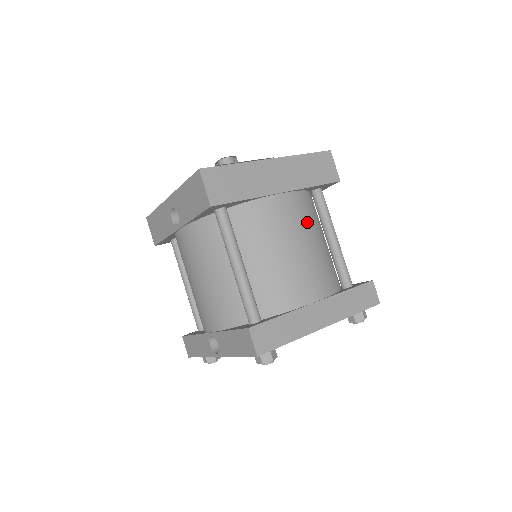
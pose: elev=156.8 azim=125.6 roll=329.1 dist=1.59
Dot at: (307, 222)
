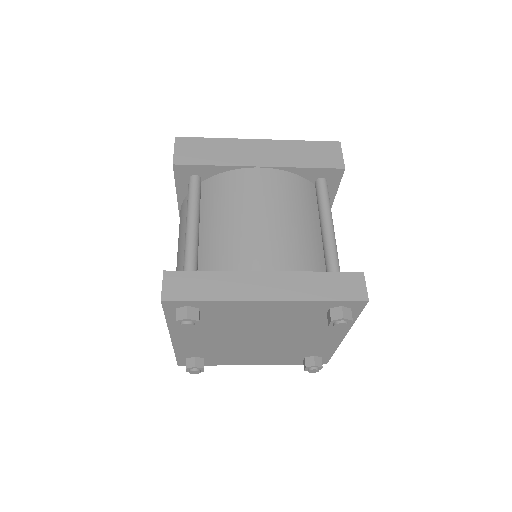
Dot at: (286, 199)
